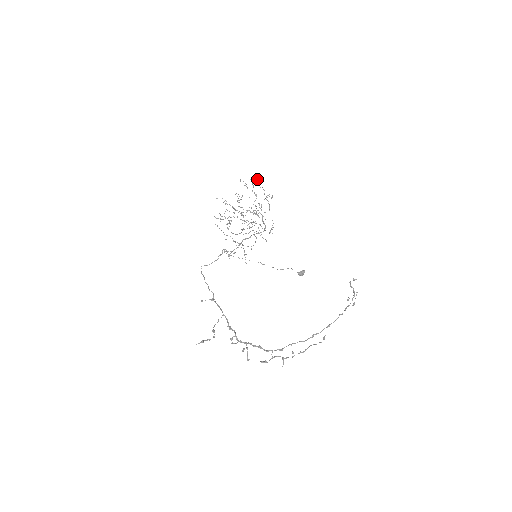
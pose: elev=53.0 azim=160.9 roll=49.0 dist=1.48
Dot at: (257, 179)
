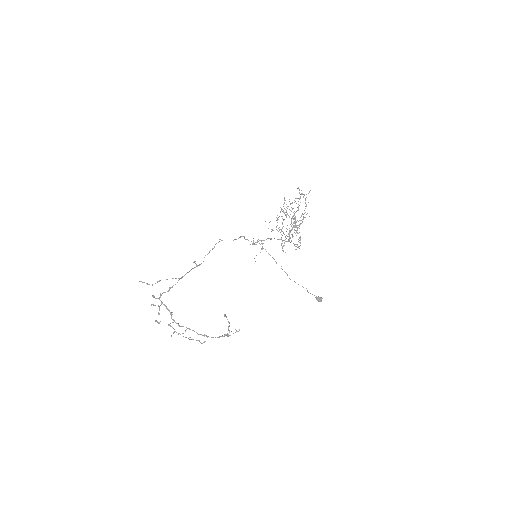
Dot at: occluded
